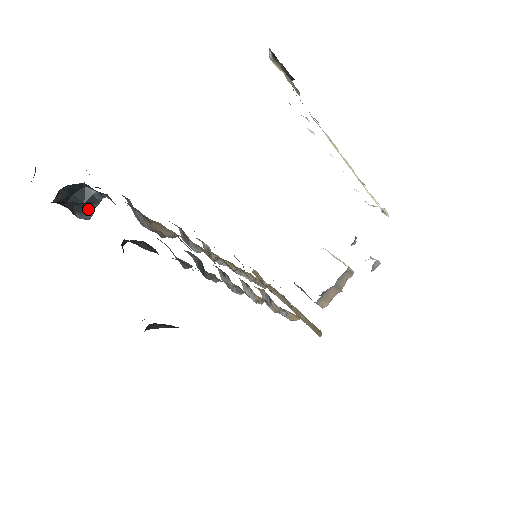
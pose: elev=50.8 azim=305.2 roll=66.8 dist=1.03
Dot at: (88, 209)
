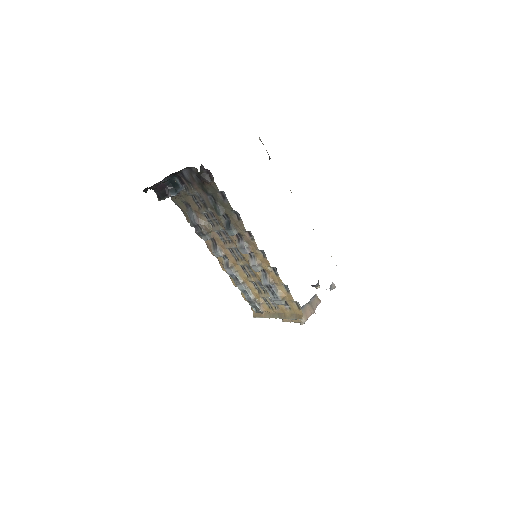
Dot at: (176, 191)
